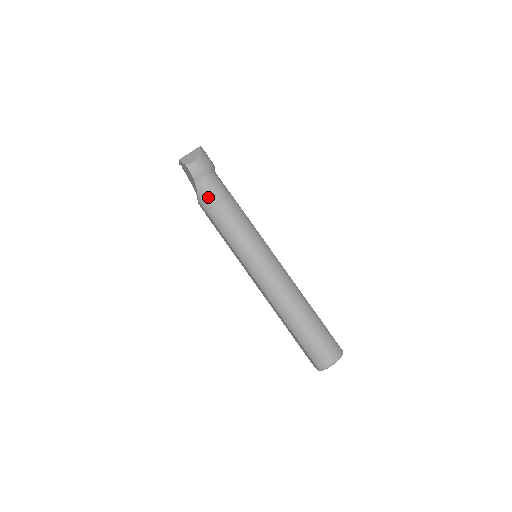
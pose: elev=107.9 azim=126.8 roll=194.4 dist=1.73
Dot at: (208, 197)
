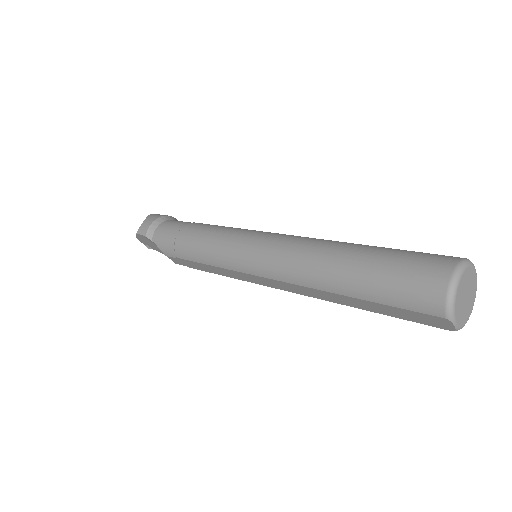
Dot at: (167, 240)
